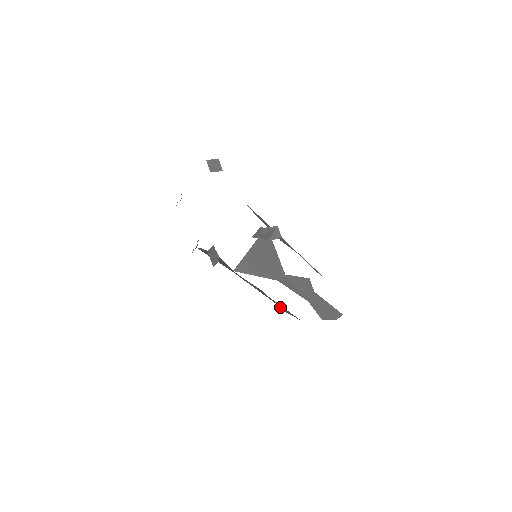
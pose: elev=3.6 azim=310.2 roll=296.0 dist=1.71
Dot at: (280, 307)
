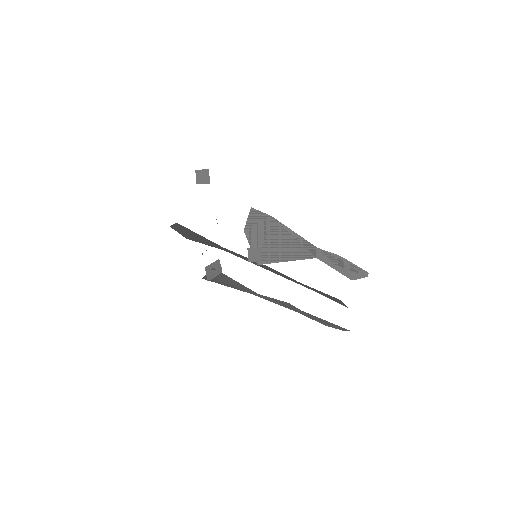
Dot at: occluded
